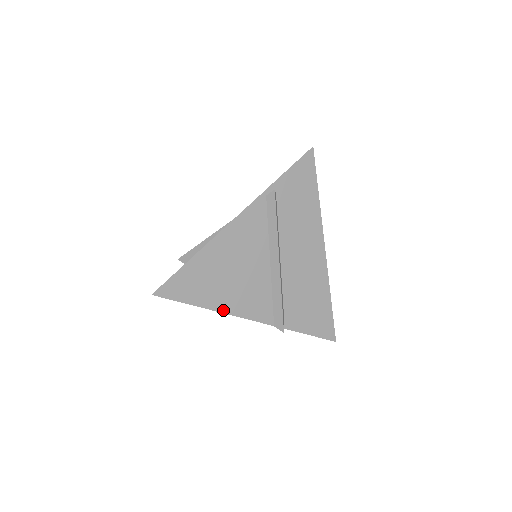
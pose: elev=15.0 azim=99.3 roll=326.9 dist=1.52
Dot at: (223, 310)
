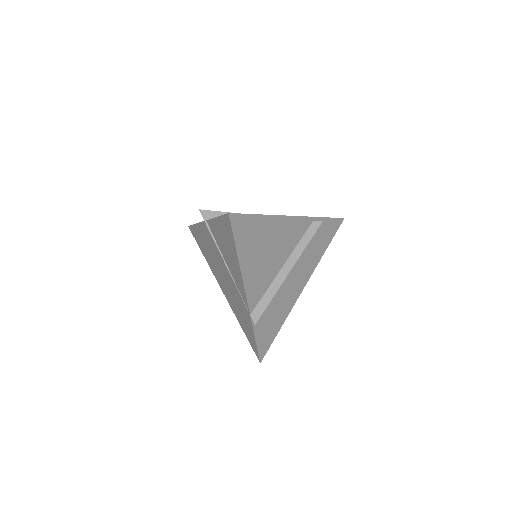
Dot at: (243, 271)
